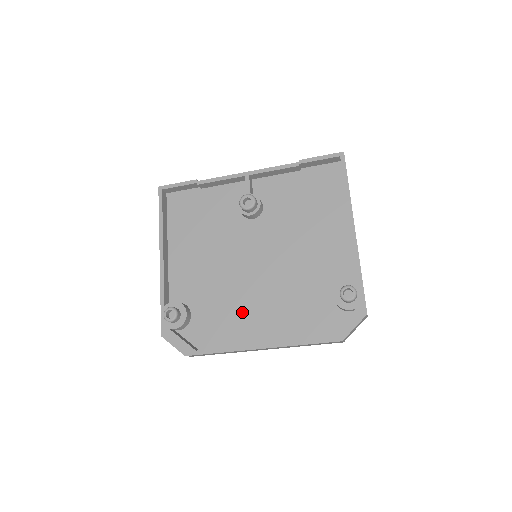
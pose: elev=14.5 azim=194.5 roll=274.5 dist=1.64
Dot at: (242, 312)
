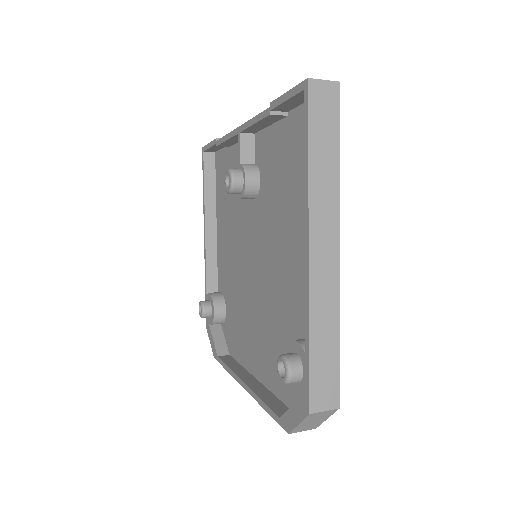
Dot at: (247, 328)
